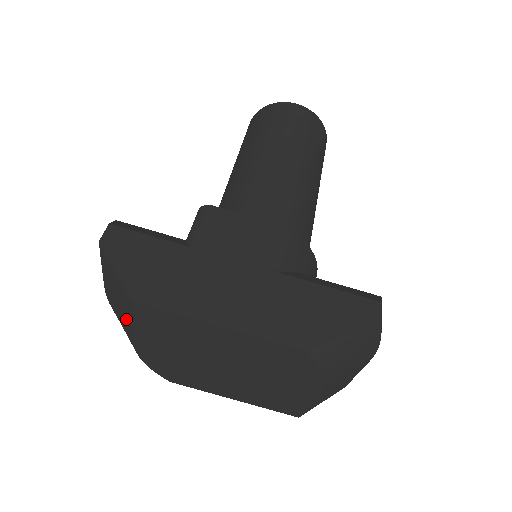
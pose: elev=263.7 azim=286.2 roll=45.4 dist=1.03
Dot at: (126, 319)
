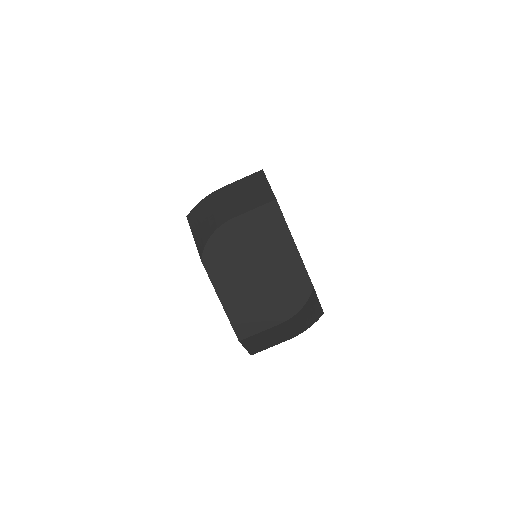
Dot at: (243, 206)
